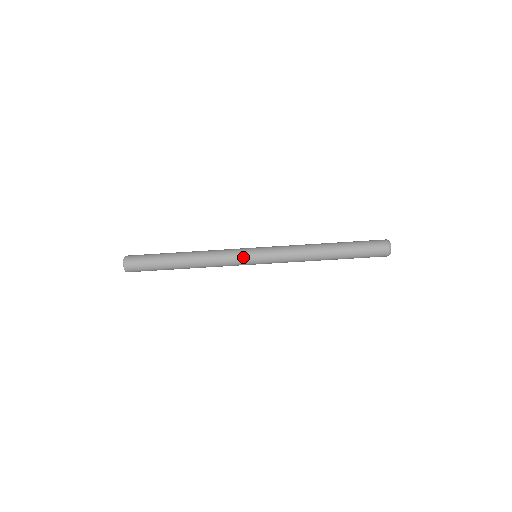
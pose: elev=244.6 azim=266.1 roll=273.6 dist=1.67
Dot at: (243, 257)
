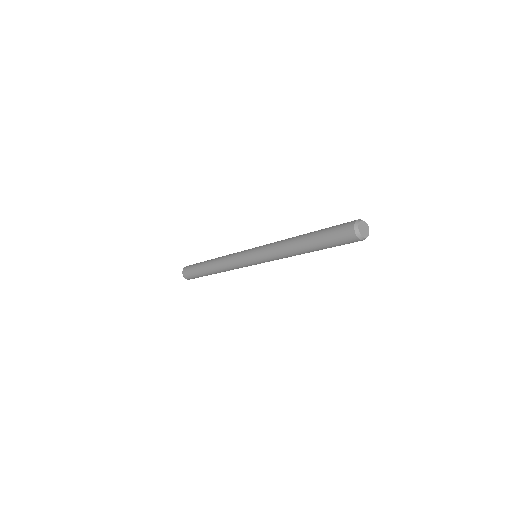
Dot at: (246, 265)
